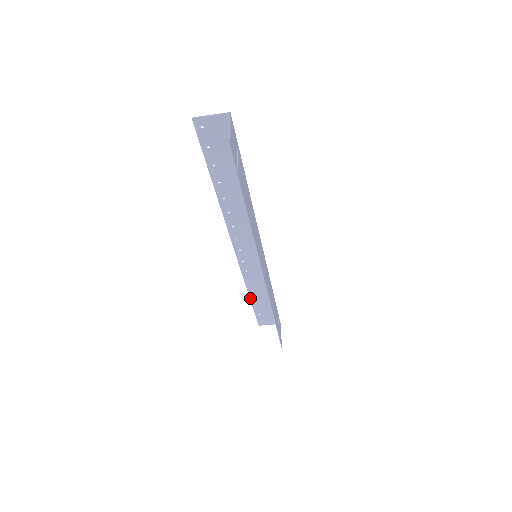
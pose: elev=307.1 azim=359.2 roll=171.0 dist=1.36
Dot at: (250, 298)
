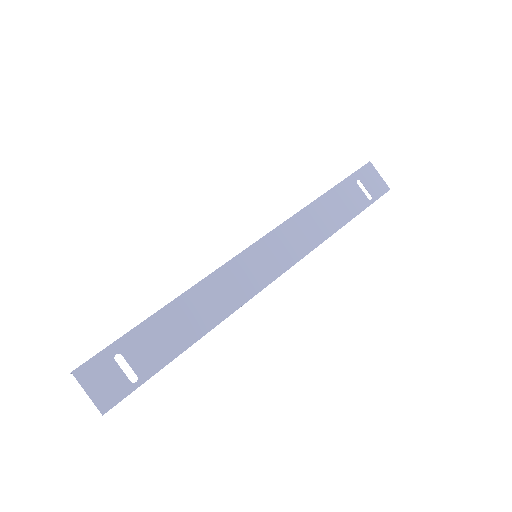
Dot at: occluded
